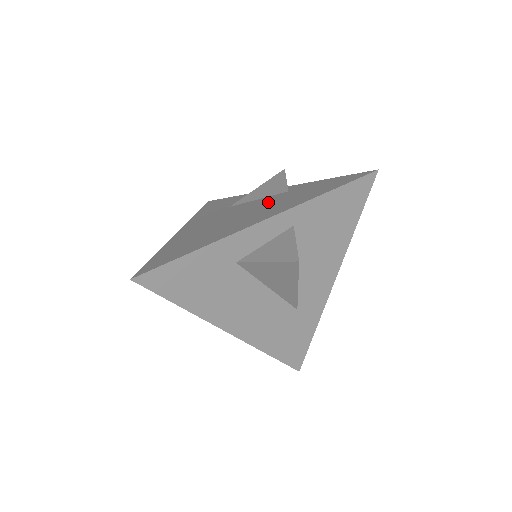
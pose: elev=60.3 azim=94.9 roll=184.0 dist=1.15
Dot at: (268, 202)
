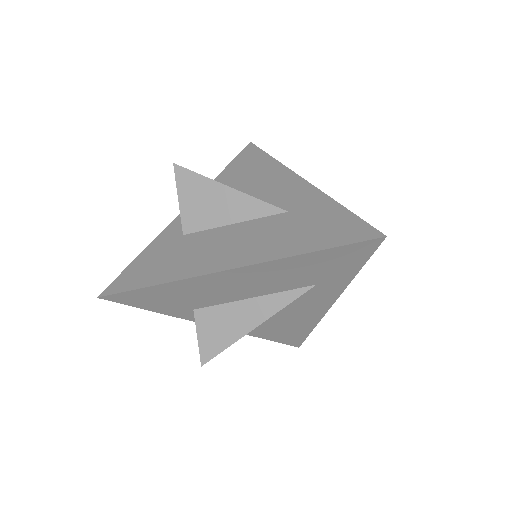
Dot at: occluded
